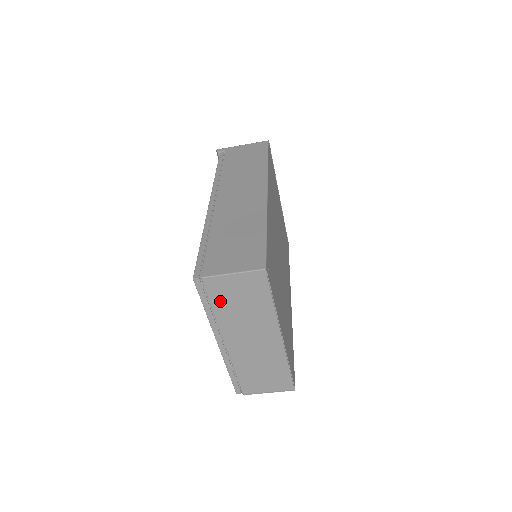
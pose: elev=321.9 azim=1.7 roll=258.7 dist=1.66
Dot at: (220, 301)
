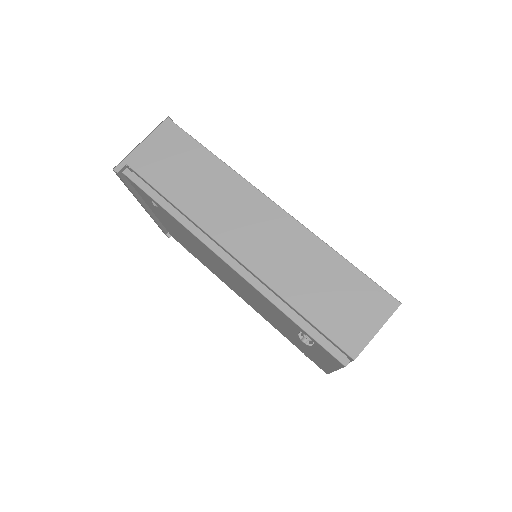
Dot at: occluded
